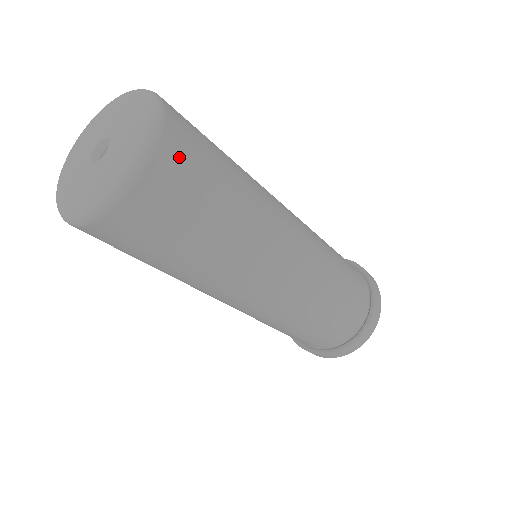
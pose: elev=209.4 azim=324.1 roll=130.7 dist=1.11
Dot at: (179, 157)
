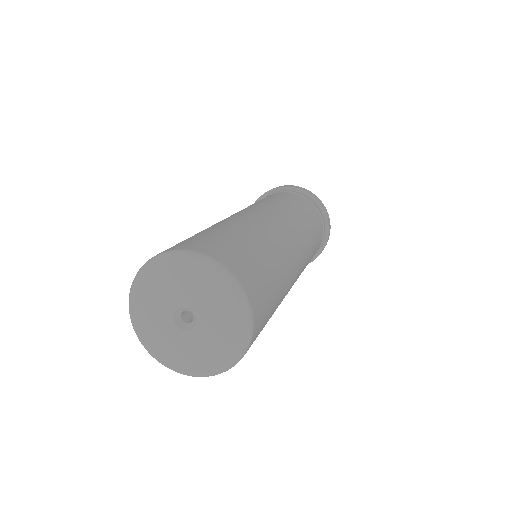
Dot at: (260, 312)
